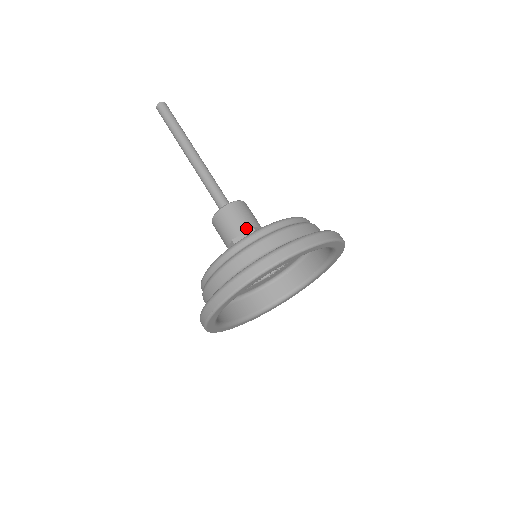
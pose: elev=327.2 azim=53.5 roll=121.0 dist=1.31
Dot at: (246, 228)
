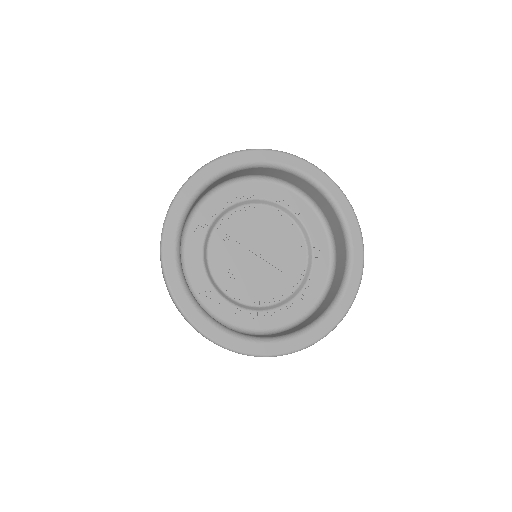
Dot at: occluded
